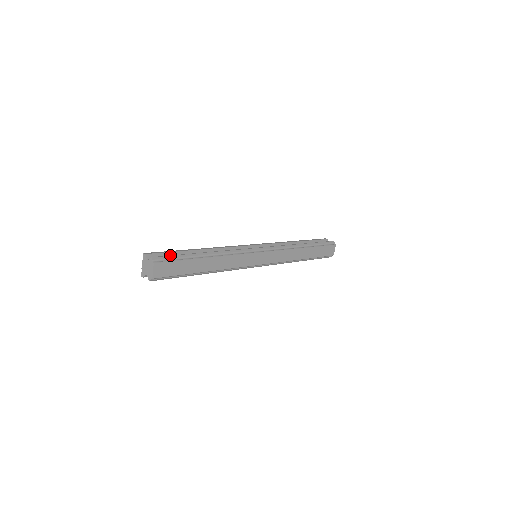
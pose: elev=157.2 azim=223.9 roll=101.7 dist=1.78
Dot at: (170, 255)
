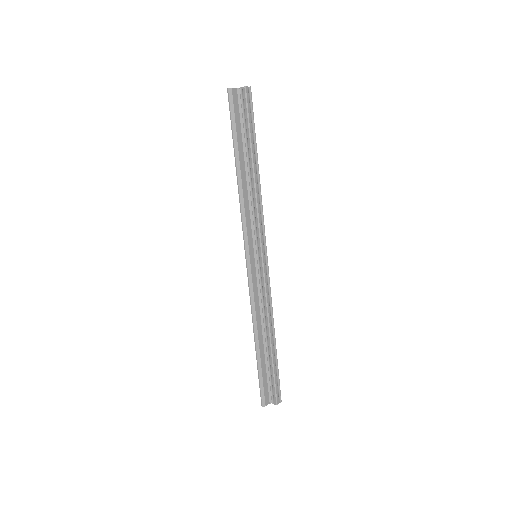
Dot at: (274, 385)
